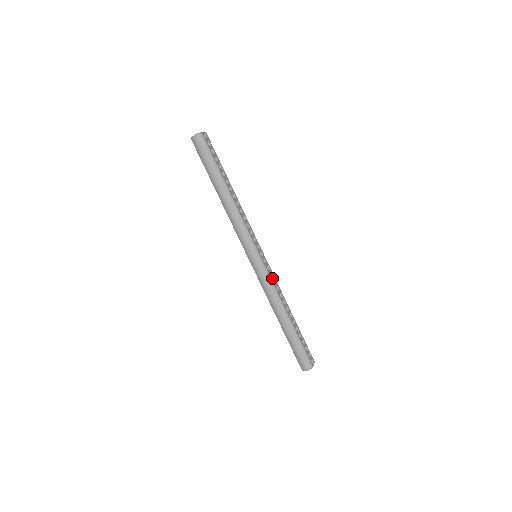
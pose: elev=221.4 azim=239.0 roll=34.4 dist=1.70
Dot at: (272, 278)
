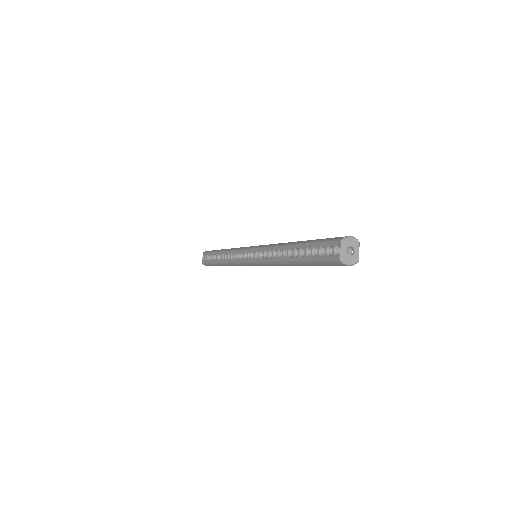
Dot at: occluded
